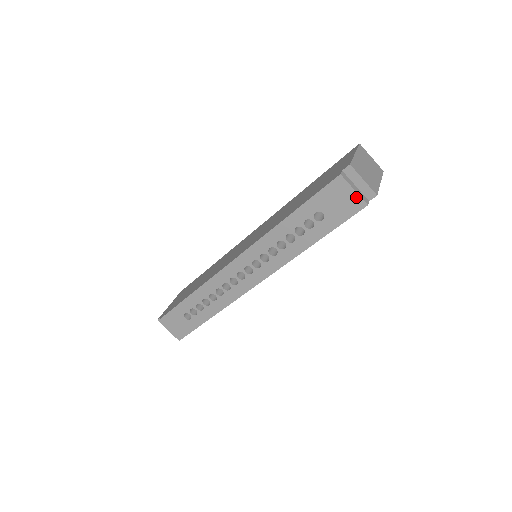
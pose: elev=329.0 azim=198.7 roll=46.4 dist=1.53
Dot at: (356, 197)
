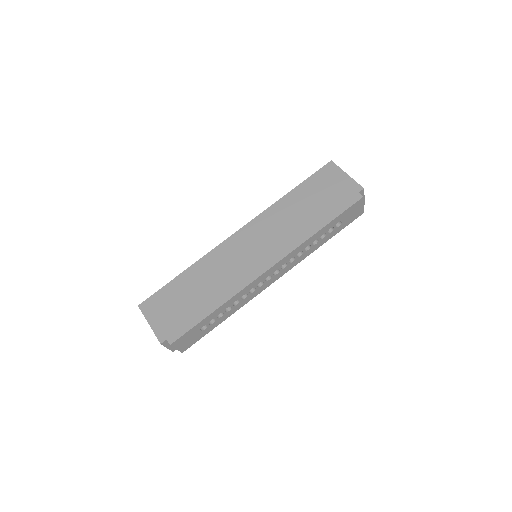
Dot at: (362, 209)
